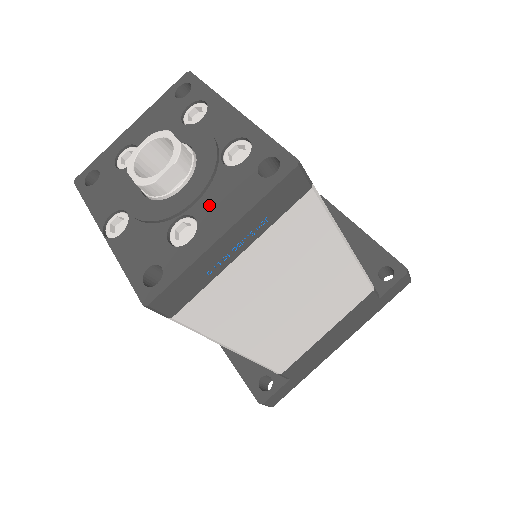
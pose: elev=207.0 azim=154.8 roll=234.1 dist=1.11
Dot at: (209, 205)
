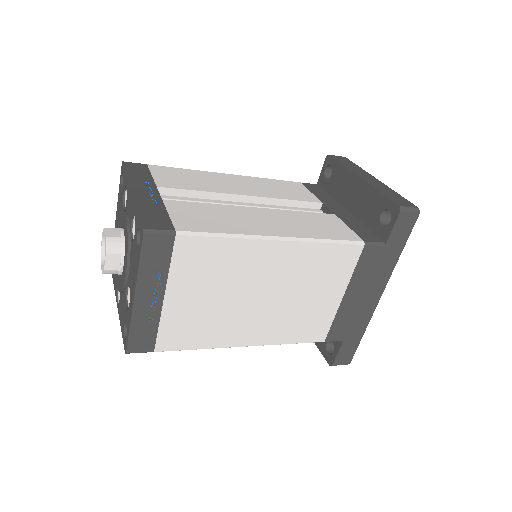
Dot at: (131, 274)
